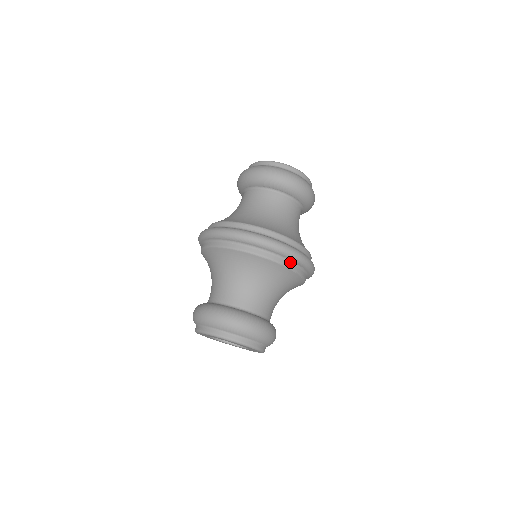
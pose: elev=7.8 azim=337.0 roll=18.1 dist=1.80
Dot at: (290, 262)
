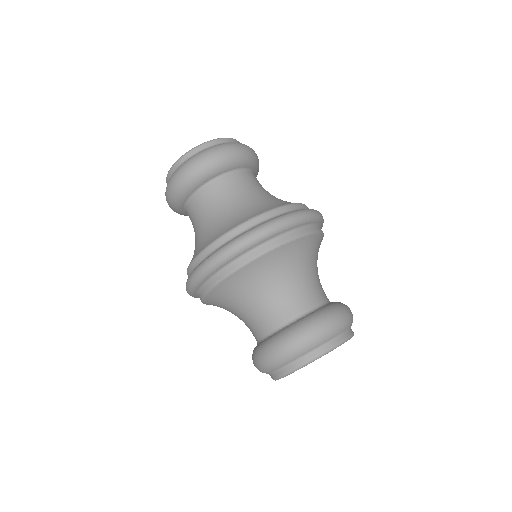
Dot at: (255, 250)
